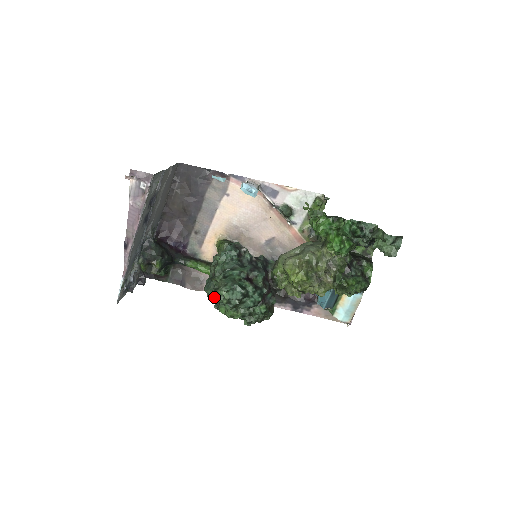
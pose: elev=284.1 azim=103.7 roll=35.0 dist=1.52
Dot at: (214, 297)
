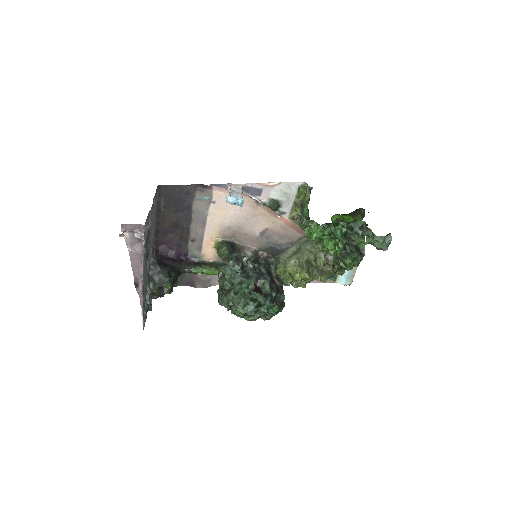
Dot at: (229, 308)
